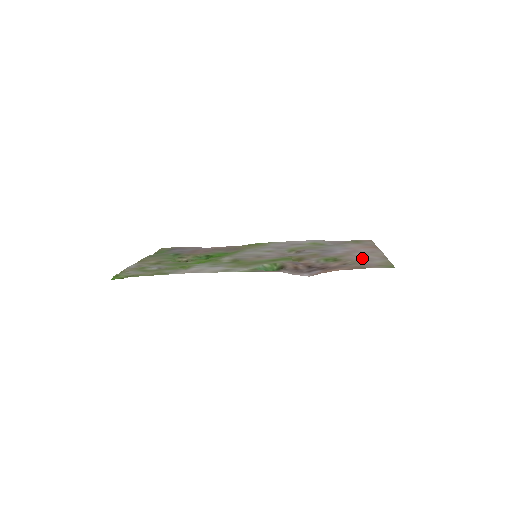
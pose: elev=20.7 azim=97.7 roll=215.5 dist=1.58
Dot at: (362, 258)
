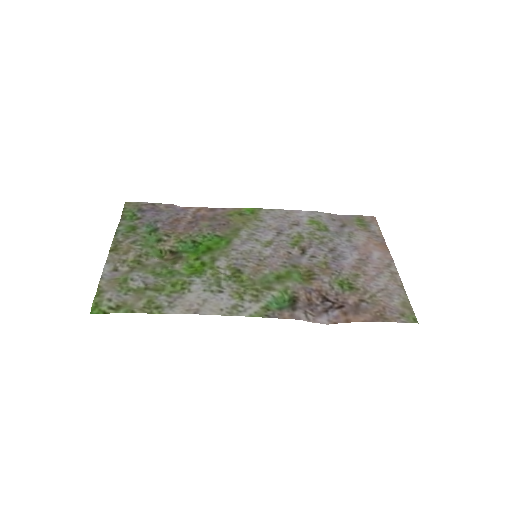
Dot at: (379, 287)
